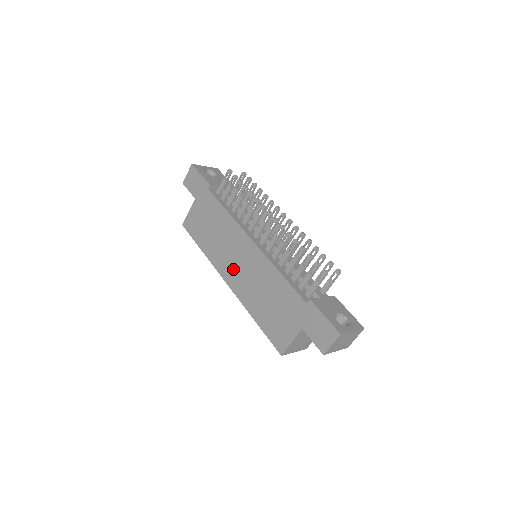
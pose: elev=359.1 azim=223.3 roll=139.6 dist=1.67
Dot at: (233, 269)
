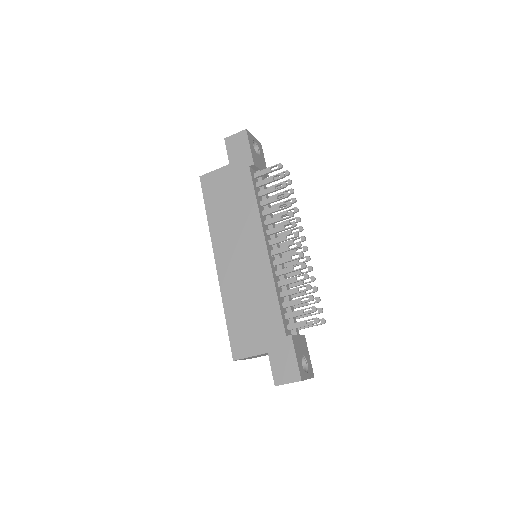
Dot at: (231, 256)
